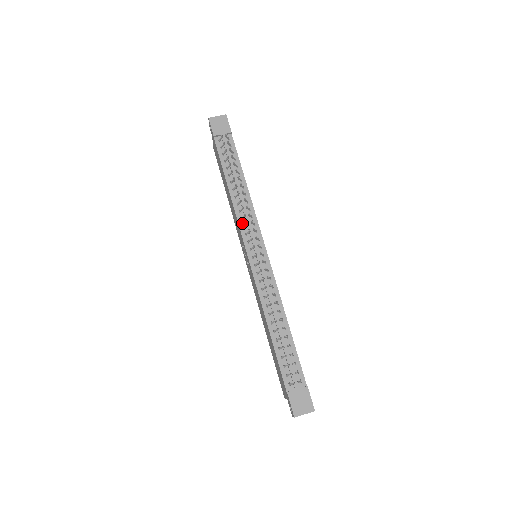
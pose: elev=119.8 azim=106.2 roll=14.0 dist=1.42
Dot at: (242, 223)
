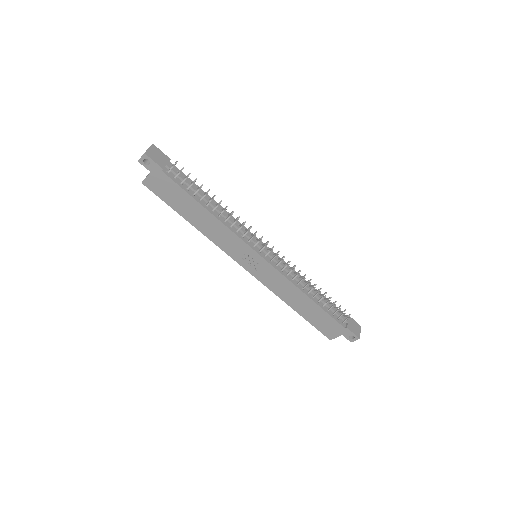
Dot at: (239, 234)
